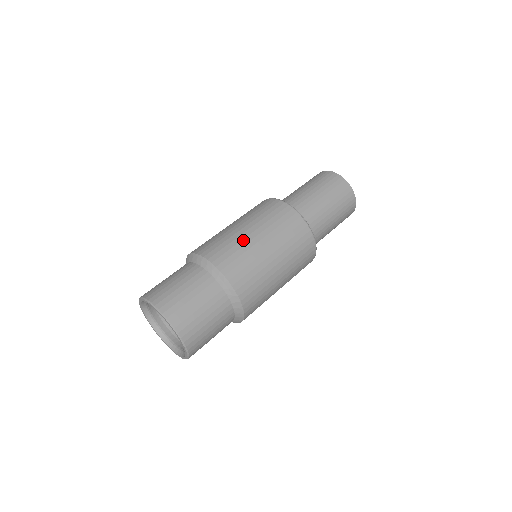
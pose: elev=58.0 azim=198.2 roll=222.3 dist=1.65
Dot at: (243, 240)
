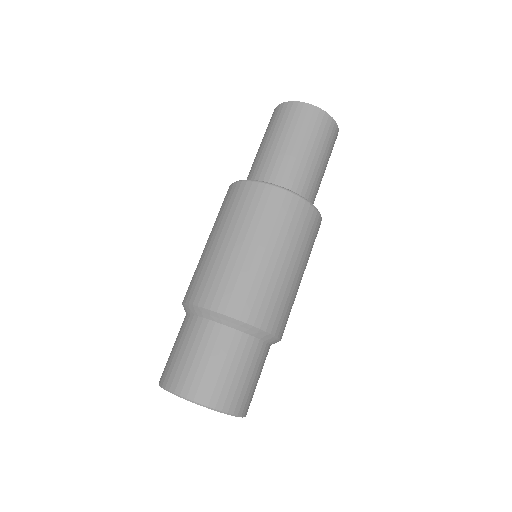
Dot at: (266, 273)
